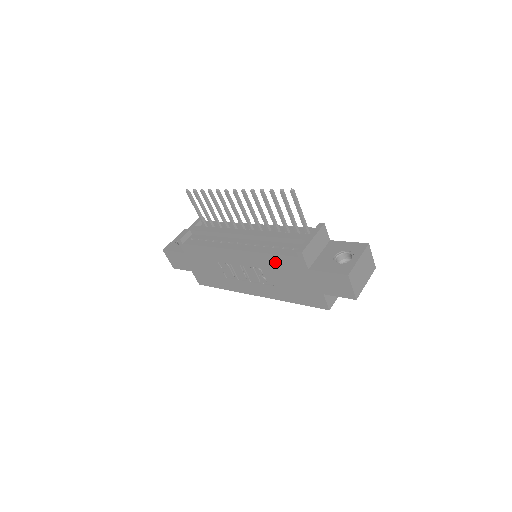
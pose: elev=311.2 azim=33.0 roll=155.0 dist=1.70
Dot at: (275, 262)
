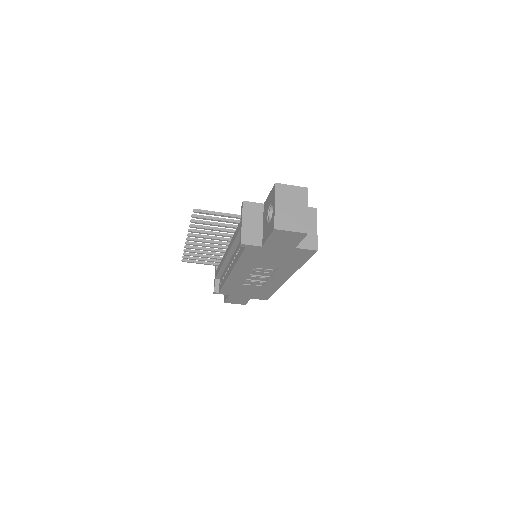
Dot at: (249, 259)
